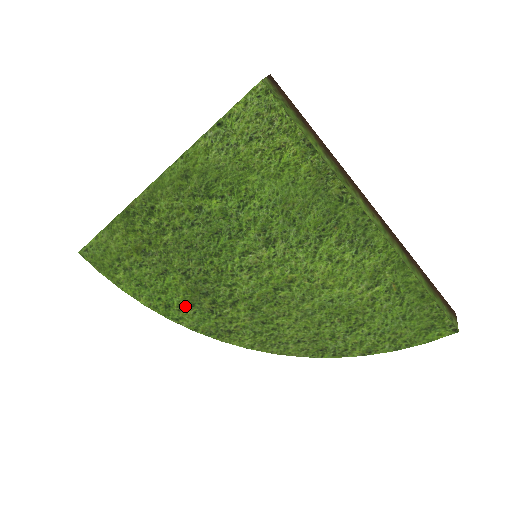
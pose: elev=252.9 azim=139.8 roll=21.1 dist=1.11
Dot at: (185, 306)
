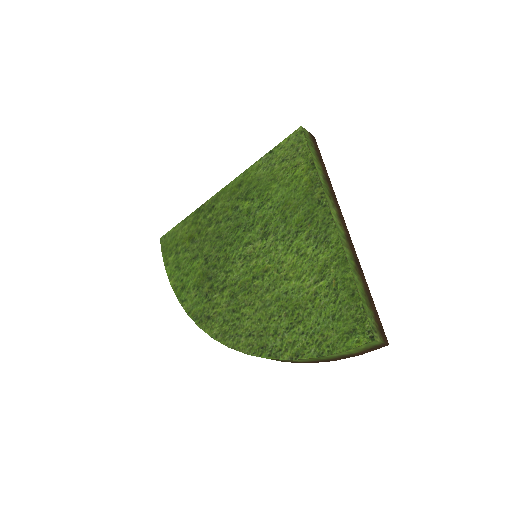
Dot at: (193, 289)
